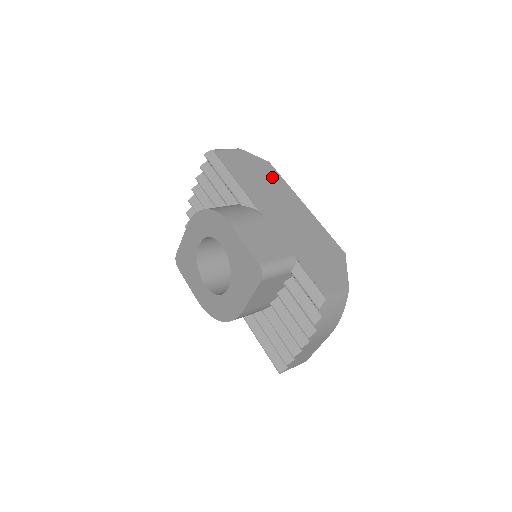
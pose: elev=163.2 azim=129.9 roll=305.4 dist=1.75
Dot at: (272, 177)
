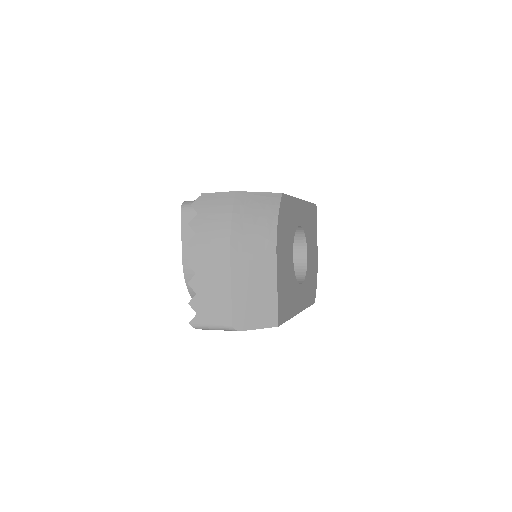
Dot at: occluded
